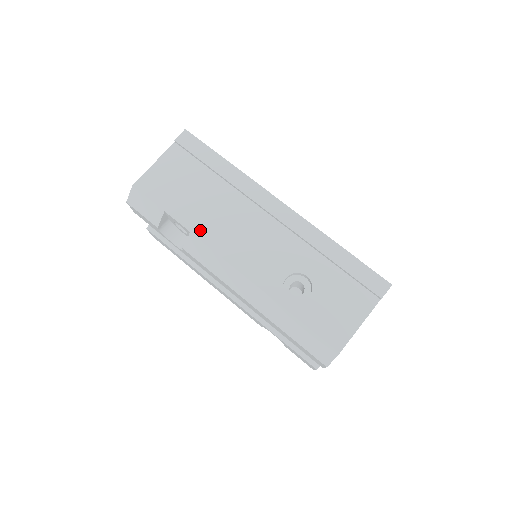
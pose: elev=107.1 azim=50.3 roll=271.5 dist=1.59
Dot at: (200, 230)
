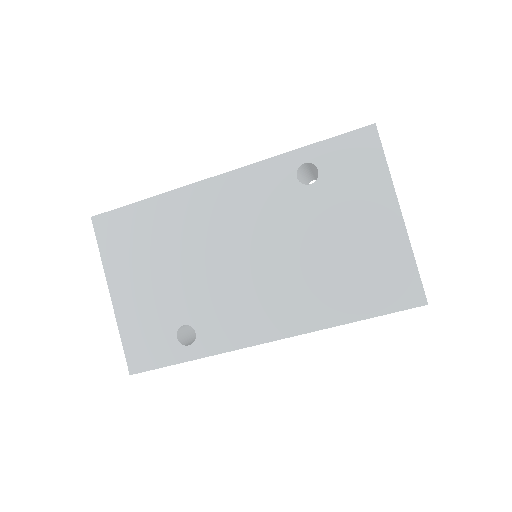
Dot at: occluded
